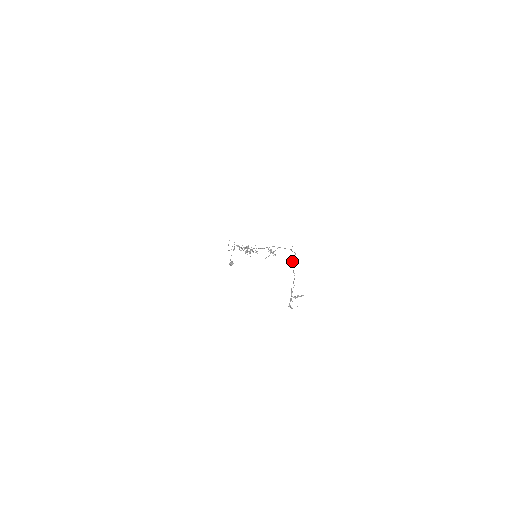
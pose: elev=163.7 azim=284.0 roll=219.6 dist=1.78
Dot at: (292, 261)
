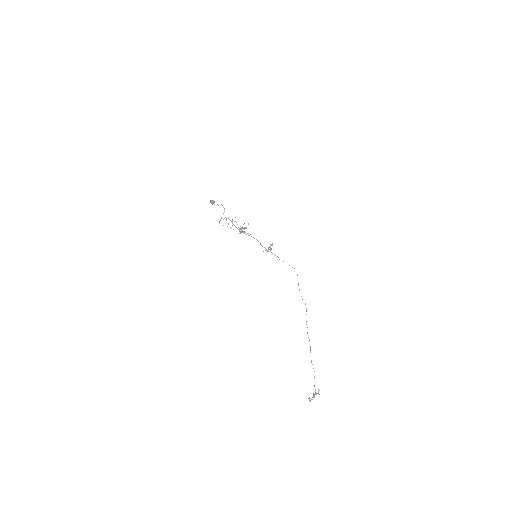
Dot at: (308, 337)
